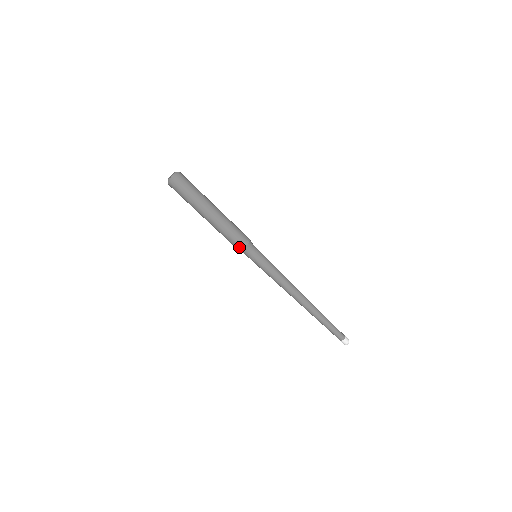
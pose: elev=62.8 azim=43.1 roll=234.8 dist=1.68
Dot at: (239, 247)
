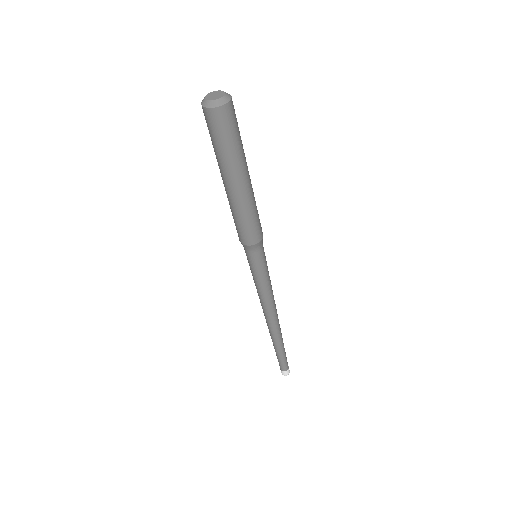
Dot at: (256, 239)
